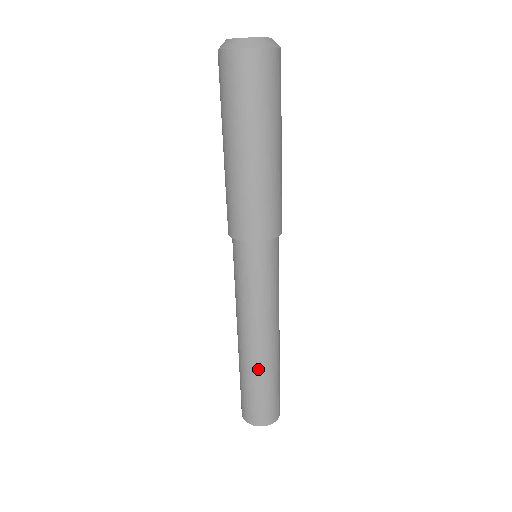
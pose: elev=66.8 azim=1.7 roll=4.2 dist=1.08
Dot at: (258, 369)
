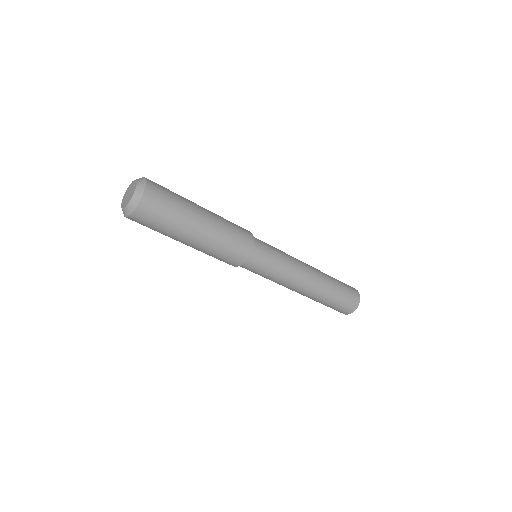
Dot at: (325, 288)
